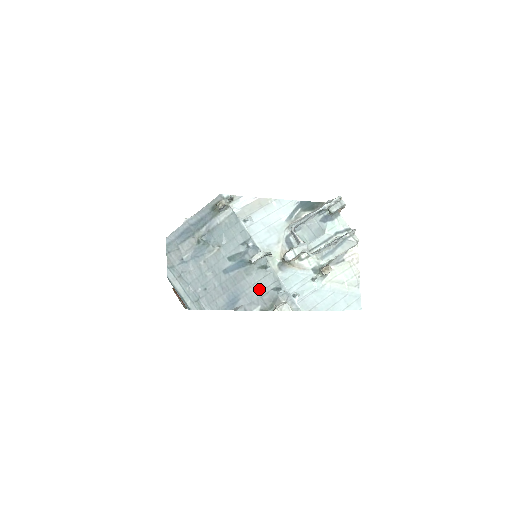
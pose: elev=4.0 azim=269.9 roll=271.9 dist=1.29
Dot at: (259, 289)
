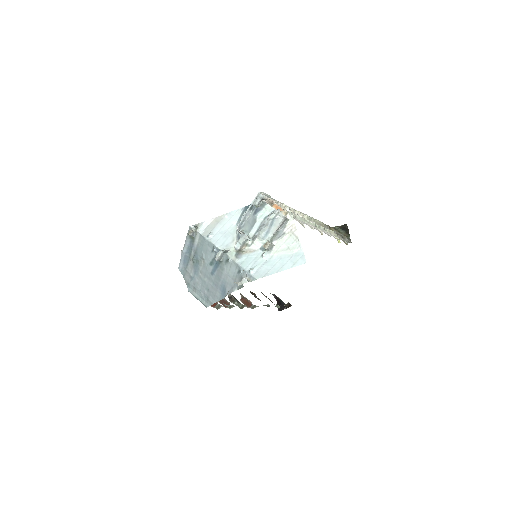
Dot at: (231, 276)
